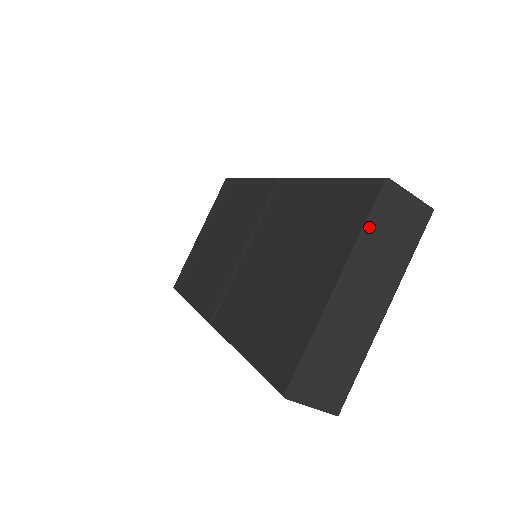
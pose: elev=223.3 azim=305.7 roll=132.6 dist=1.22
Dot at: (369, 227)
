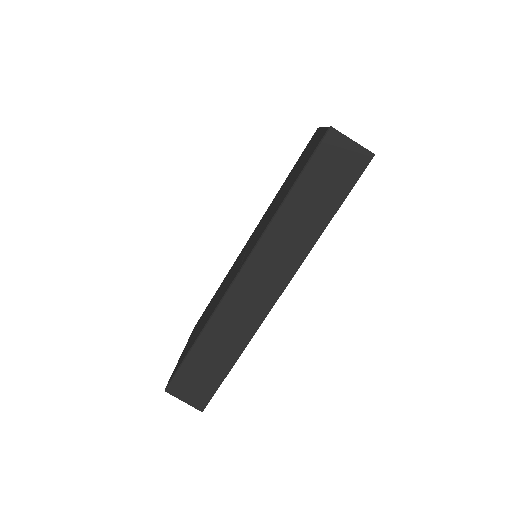
Dot at: occluded
